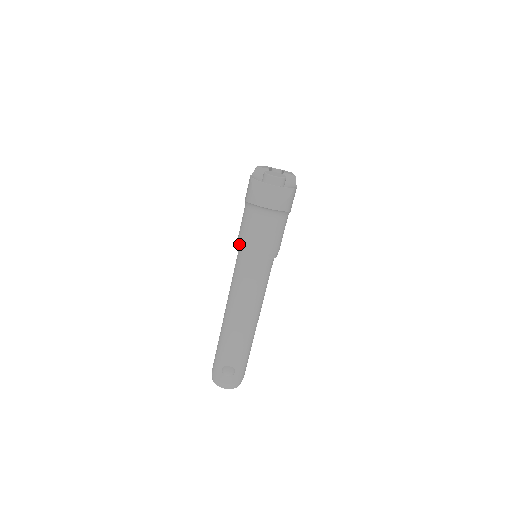
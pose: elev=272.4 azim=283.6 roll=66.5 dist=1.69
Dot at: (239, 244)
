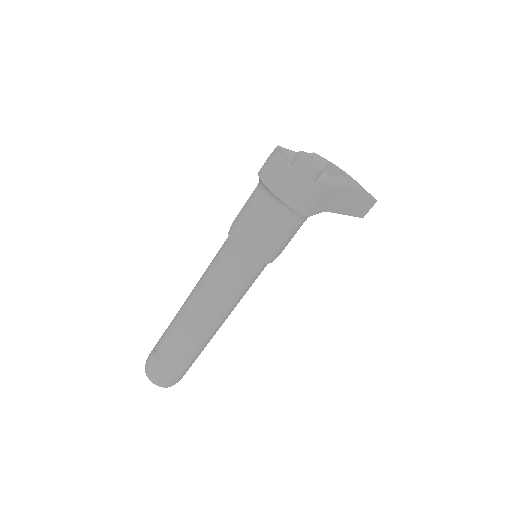
Dot at: occluded
